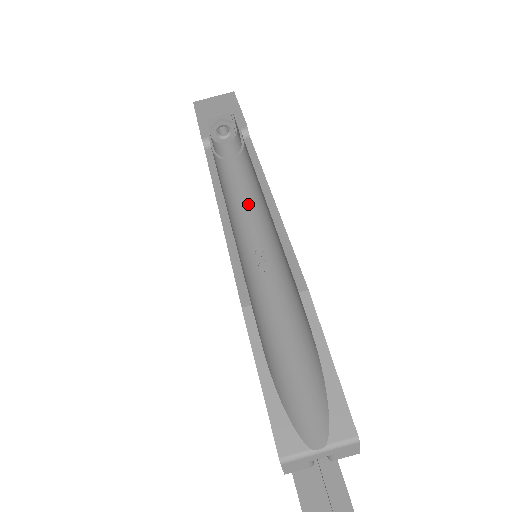
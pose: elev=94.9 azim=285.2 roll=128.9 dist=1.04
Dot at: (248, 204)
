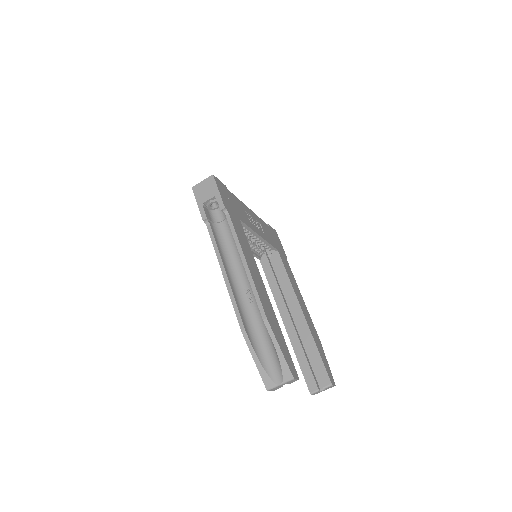
Dot at: (237, 257)
